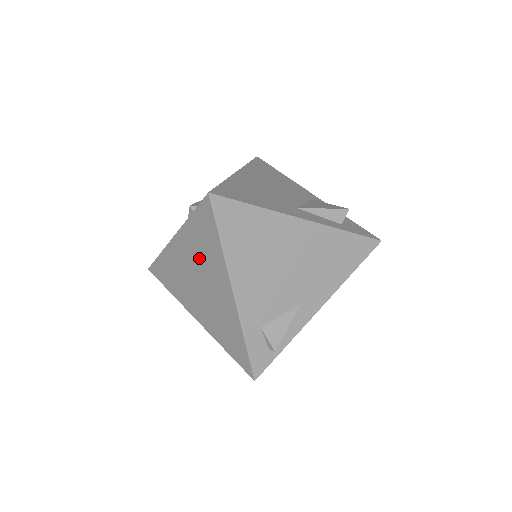
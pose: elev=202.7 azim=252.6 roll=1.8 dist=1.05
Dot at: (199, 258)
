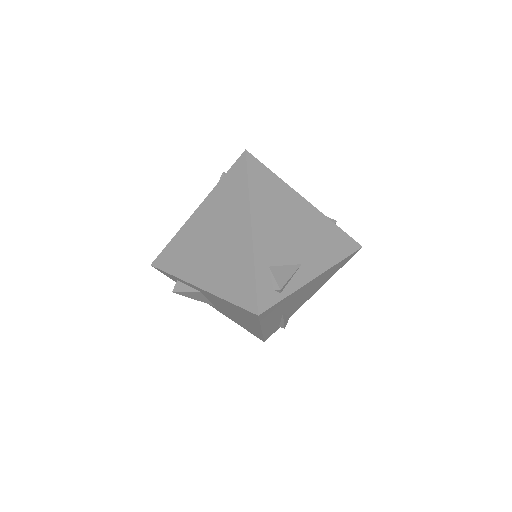
Dot at: (221, 214)
